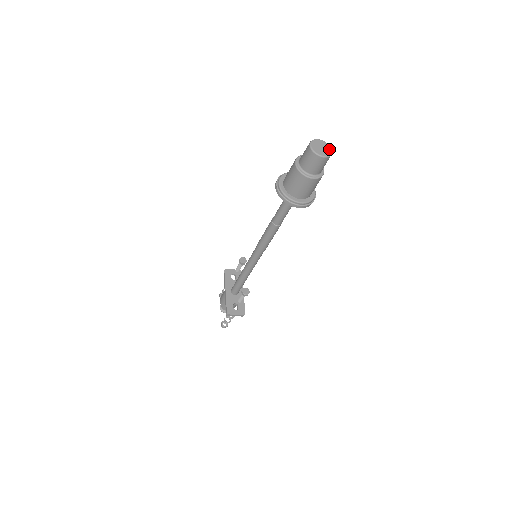
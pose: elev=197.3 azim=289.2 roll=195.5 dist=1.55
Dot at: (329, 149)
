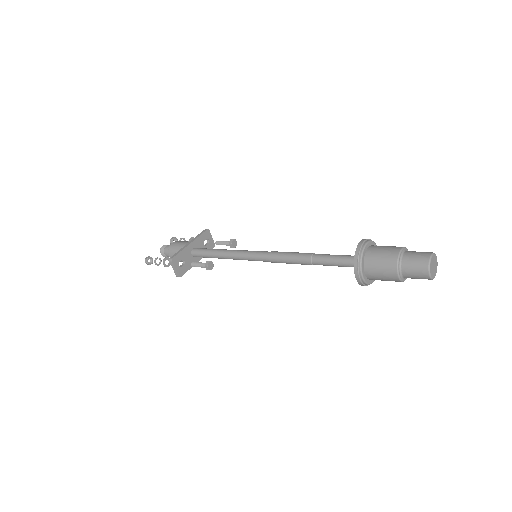
Dot at: (435, 274)
